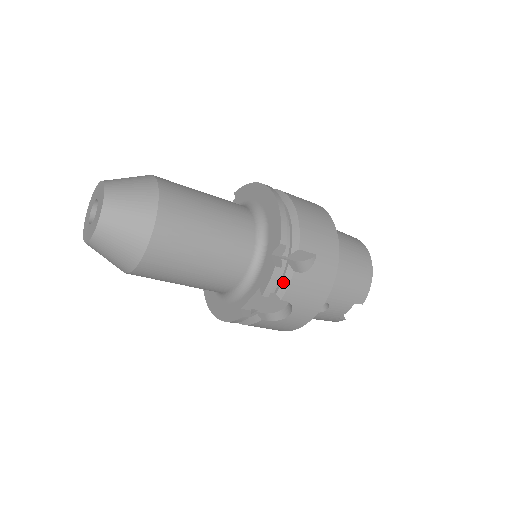
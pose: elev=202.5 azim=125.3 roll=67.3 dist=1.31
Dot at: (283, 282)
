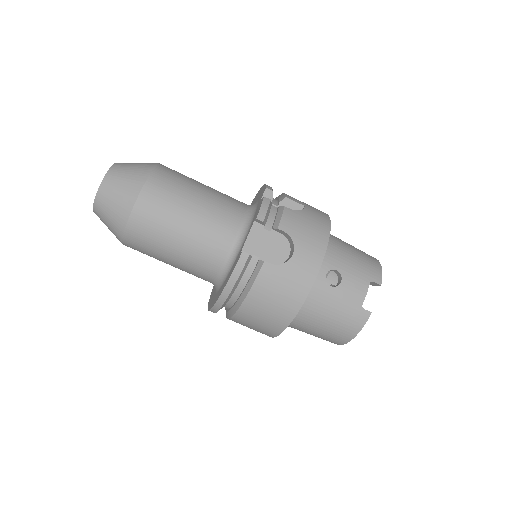
Dot at: (277, 217)
